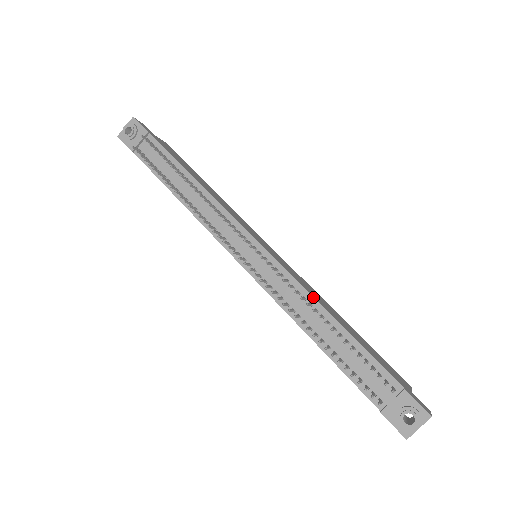
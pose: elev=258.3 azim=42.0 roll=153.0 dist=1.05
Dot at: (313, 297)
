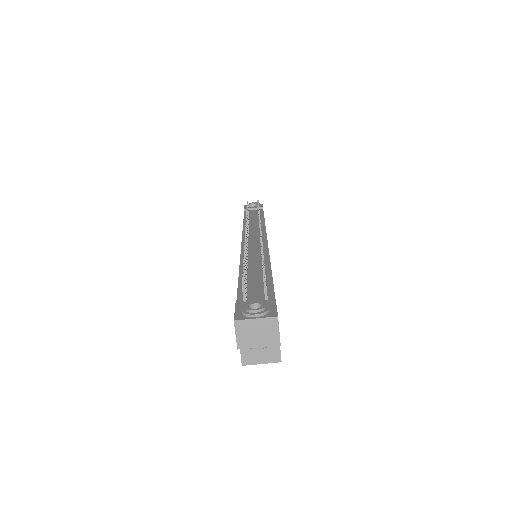
Dot at: occluded
